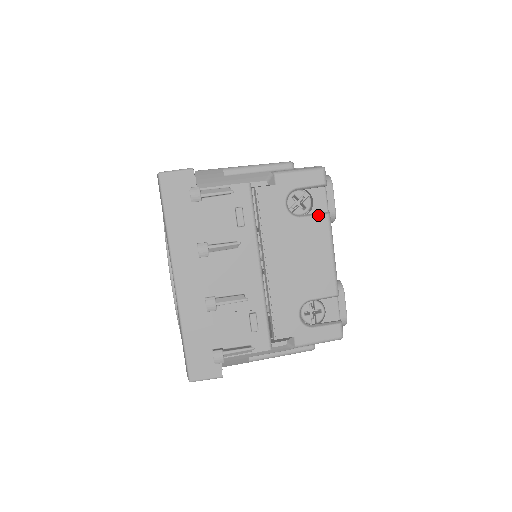
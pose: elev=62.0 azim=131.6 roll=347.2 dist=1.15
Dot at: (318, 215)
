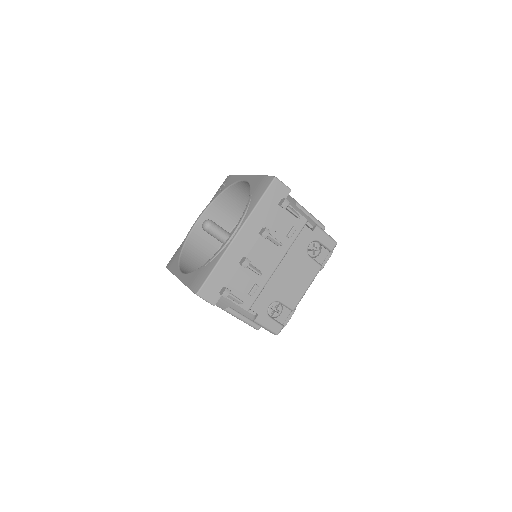
Dot at: (318, 263)
